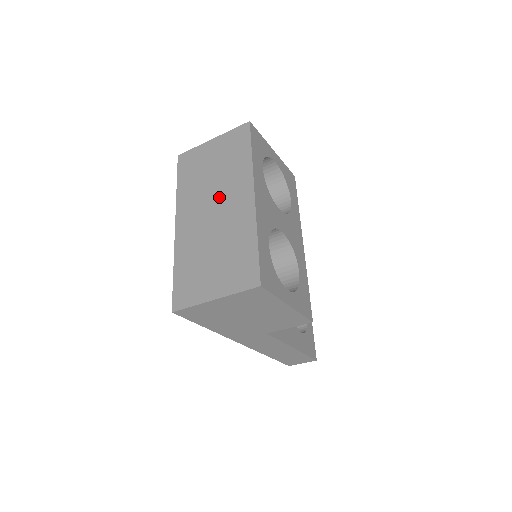
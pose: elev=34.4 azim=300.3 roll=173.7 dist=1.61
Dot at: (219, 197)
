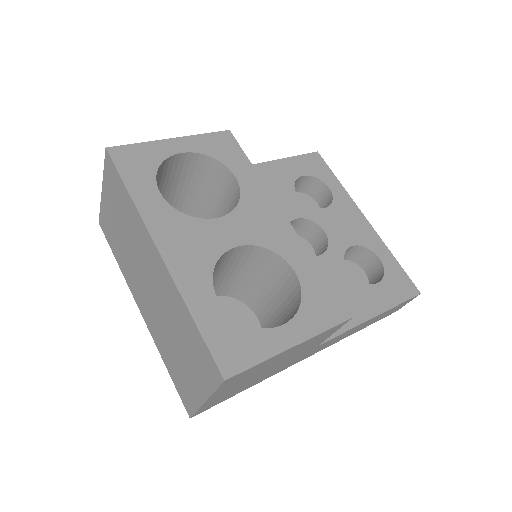
Dot at: (142, 266)
